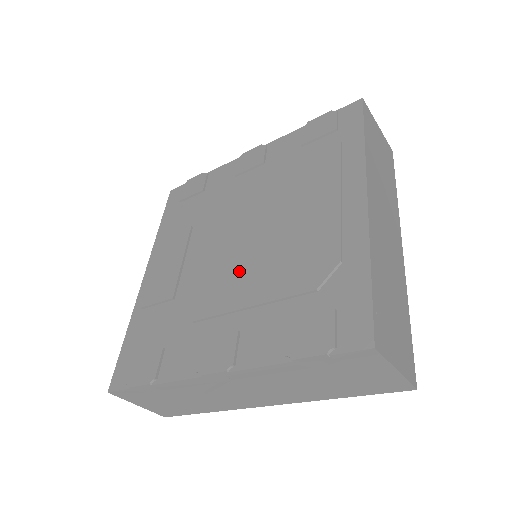
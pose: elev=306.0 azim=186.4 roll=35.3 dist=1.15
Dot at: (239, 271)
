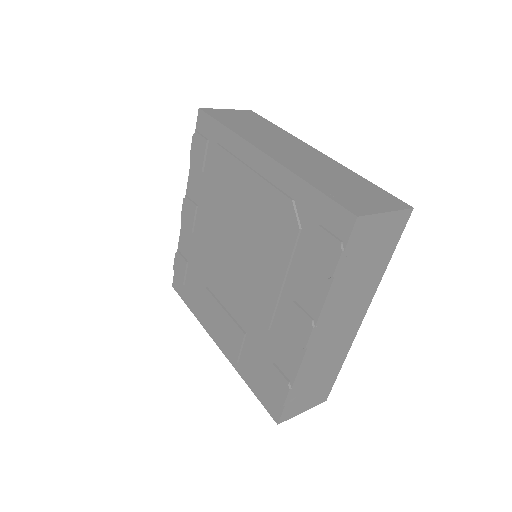
Dot at: (256, 274)
